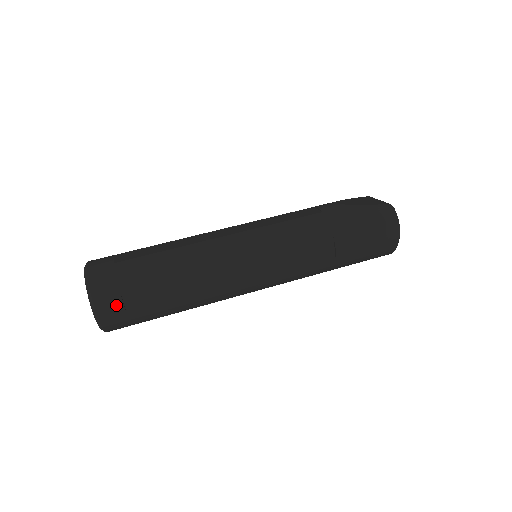
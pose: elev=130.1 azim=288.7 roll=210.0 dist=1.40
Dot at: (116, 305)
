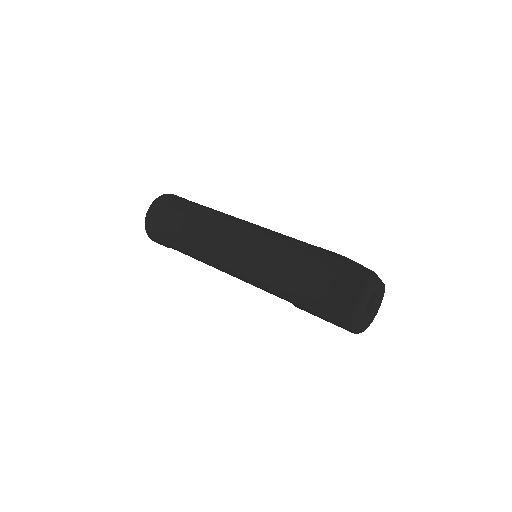
Dot at: (158, 211)
